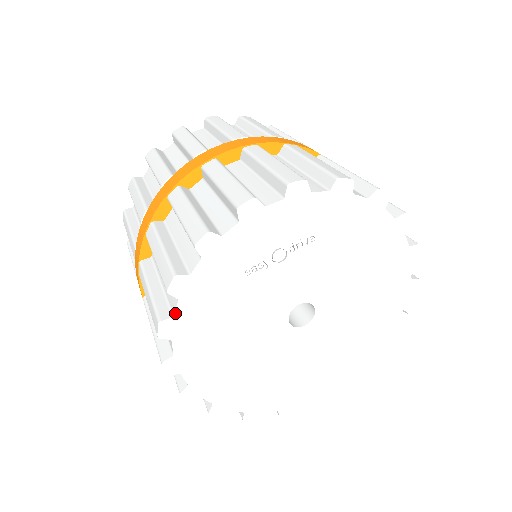
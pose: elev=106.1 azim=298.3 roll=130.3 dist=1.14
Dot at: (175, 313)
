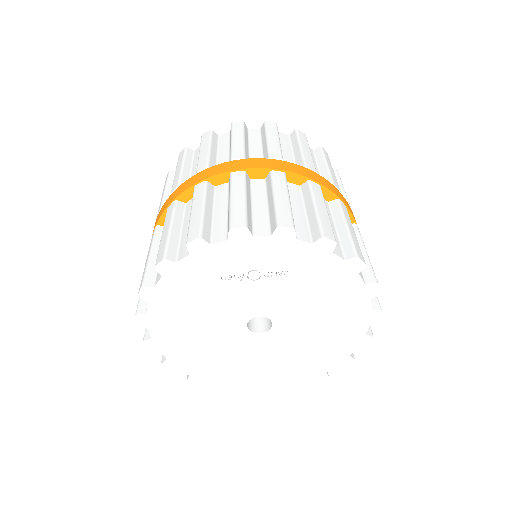
Dot at: (156, 285)
